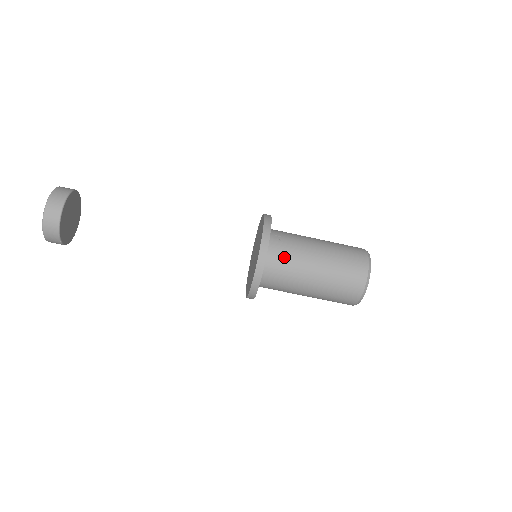
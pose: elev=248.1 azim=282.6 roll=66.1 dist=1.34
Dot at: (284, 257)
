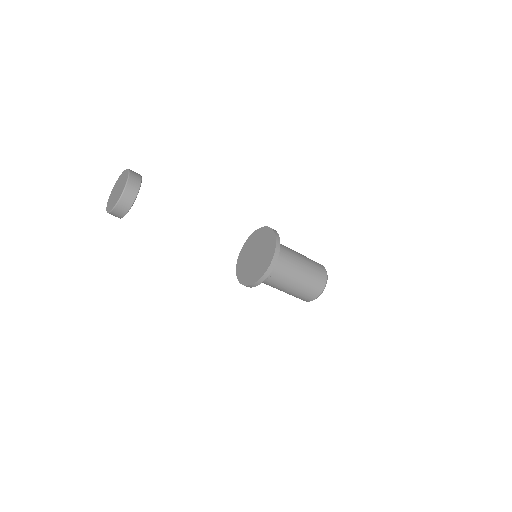
Dot at: occluded
